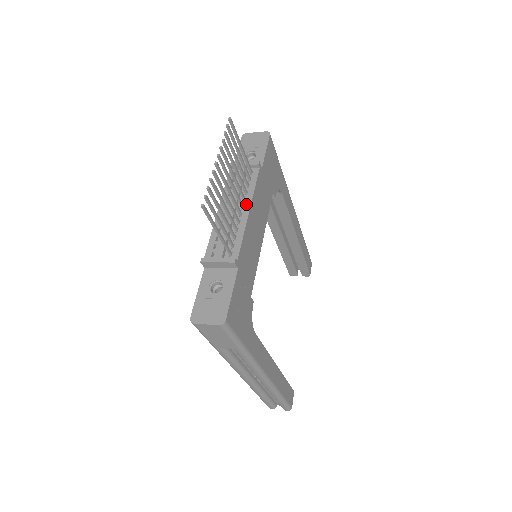
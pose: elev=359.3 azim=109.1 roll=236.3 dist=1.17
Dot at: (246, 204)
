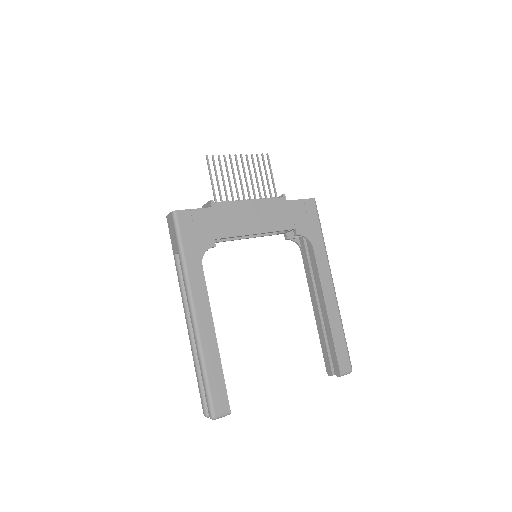
Dot at: (254, 200)
